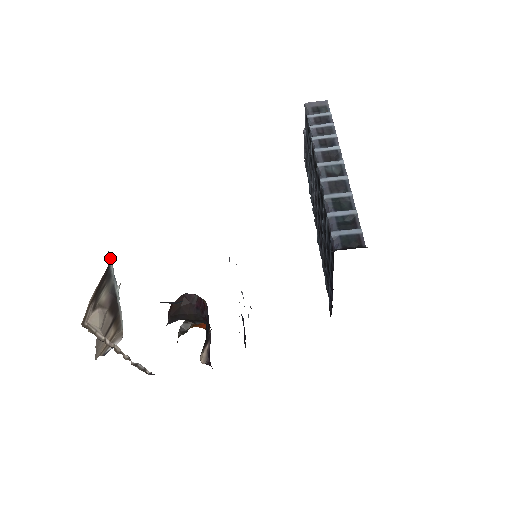
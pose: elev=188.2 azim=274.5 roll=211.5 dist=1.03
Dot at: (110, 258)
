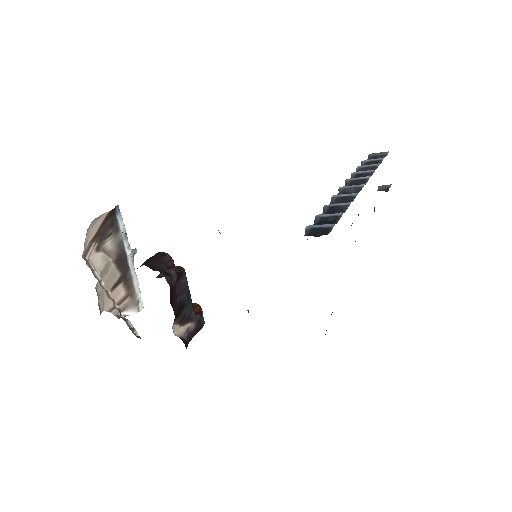
Dot at: (121, 215)
